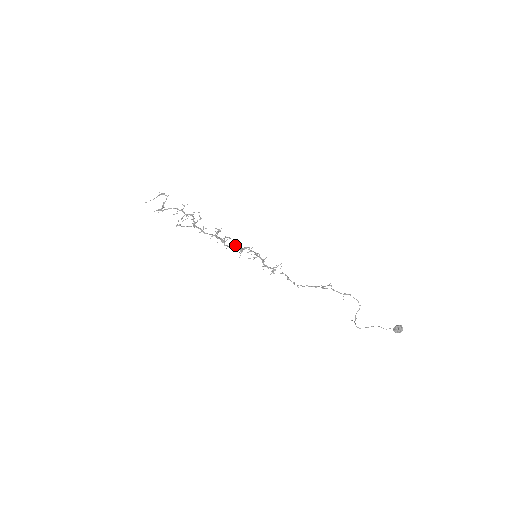
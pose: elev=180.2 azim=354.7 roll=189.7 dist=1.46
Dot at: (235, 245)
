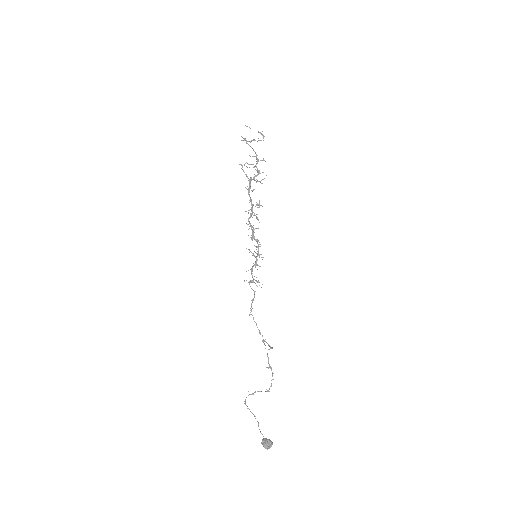
Dot at: occluded
